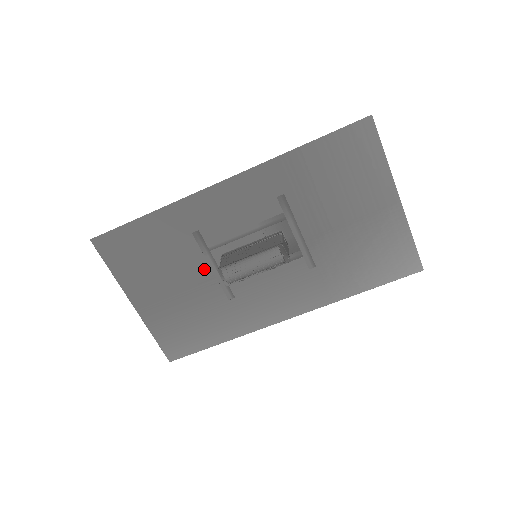
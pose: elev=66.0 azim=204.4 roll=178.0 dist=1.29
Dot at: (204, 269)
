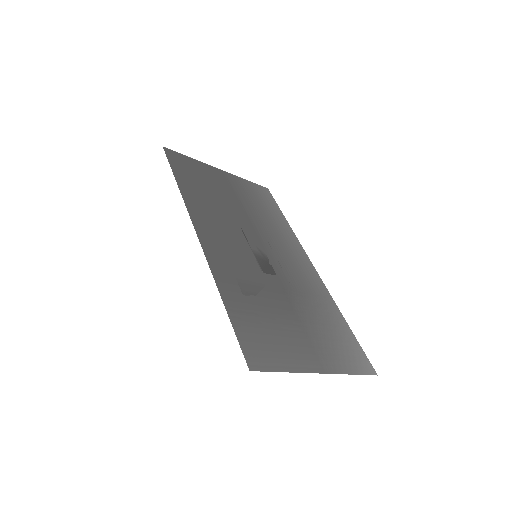
Dot at: (239, 215)
